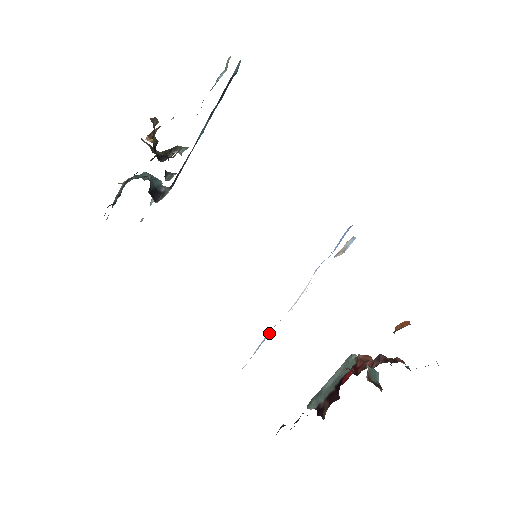
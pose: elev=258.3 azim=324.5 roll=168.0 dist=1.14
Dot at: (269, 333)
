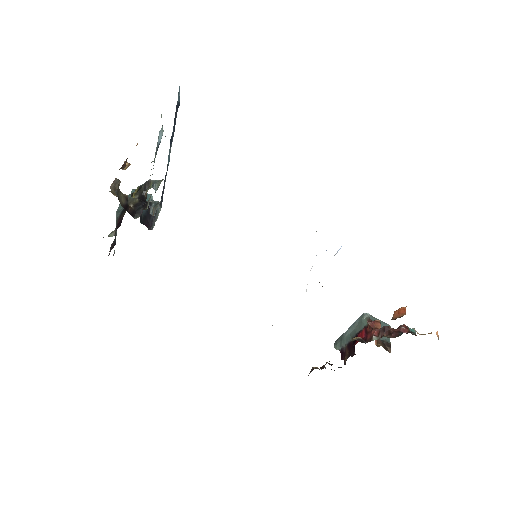
Dot at: occluded
